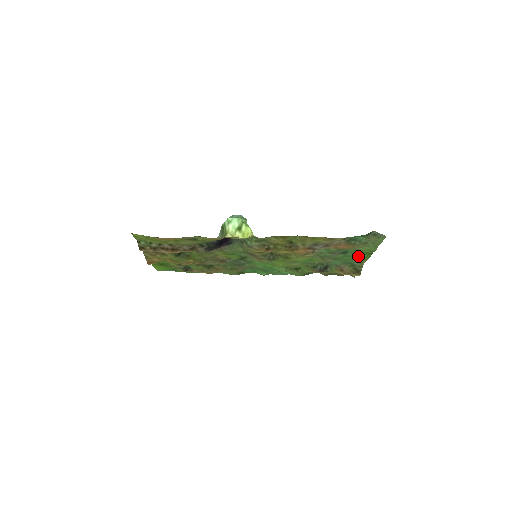
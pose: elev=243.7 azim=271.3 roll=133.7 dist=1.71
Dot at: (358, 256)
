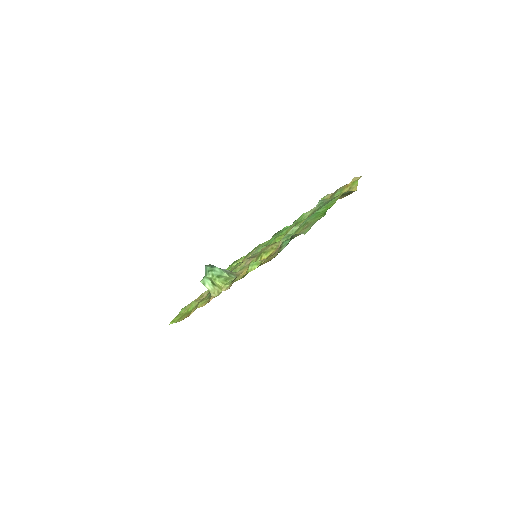
Dot at: (325, 207)
